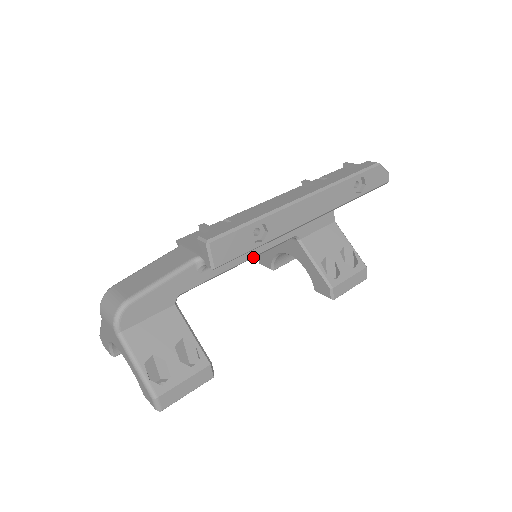
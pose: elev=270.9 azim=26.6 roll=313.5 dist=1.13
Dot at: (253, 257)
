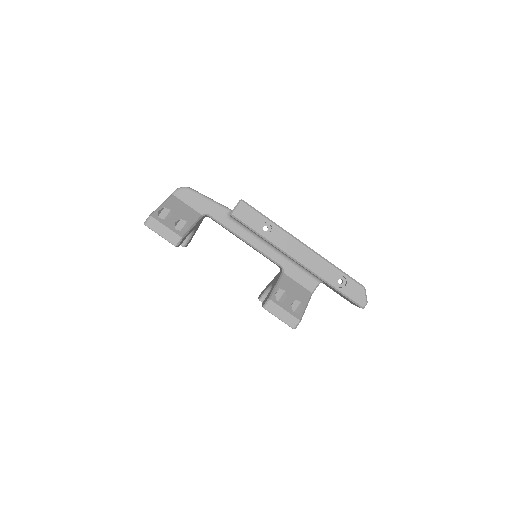
Dot at: (253, 247)
